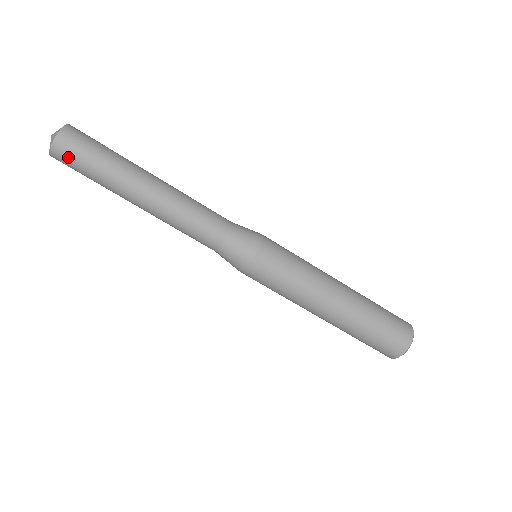
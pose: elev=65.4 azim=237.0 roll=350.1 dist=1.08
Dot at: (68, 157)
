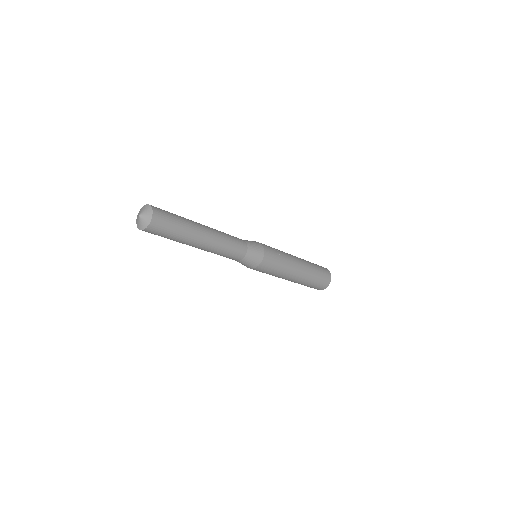
Dot at: occluded
